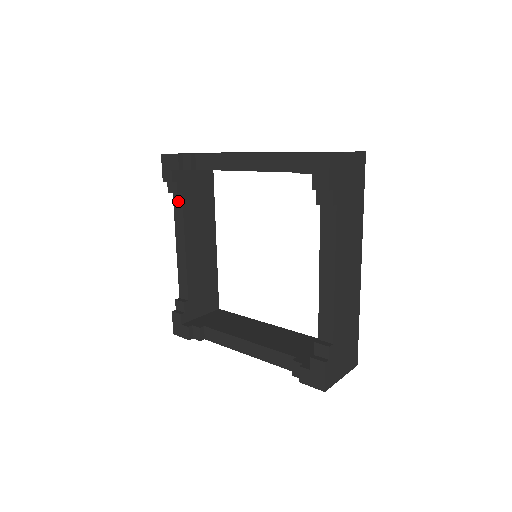
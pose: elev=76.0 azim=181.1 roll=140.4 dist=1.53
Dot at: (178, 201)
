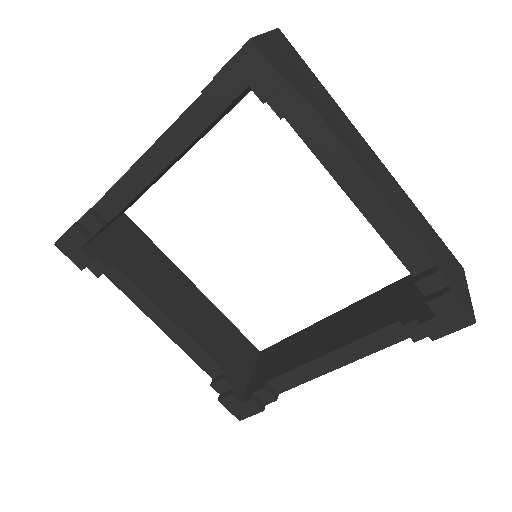
Dot at: (205, 112)
